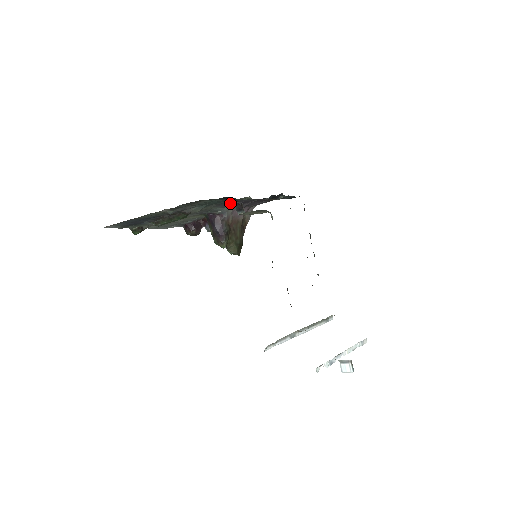
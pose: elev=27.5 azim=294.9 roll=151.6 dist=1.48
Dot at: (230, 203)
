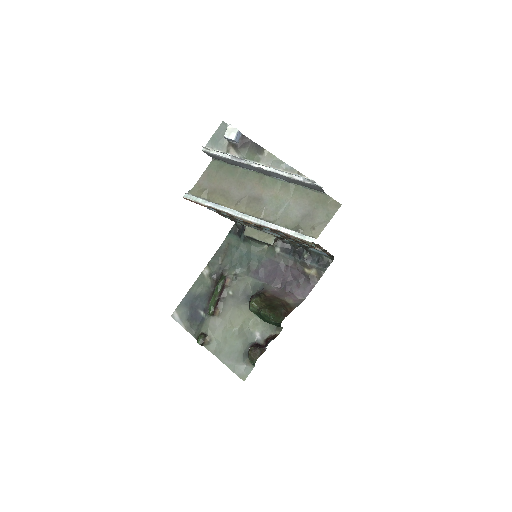
Dot at: (262, 271)
